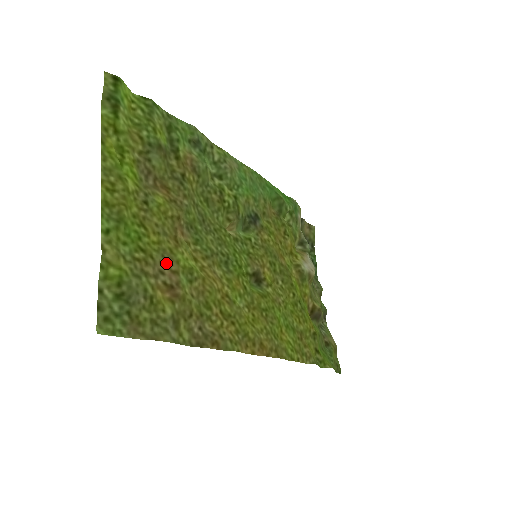
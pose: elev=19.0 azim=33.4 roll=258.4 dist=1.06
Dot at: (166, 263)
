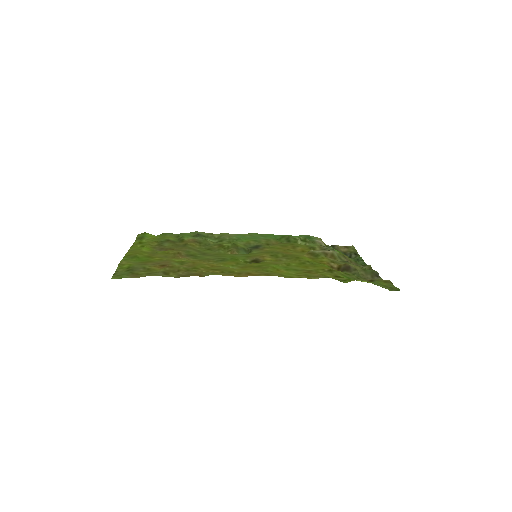
Dot at: (163, 262)
